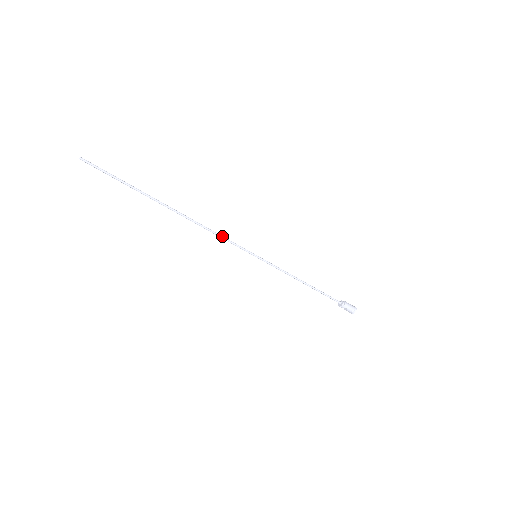
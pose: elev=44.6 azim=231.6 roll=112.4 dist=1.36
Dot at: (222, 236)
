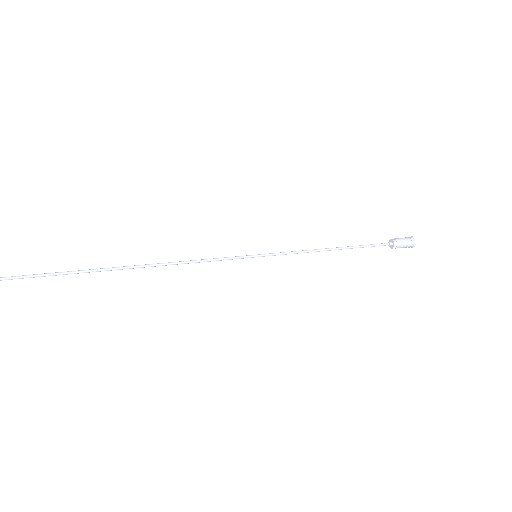
Dot at: (201, 261)
